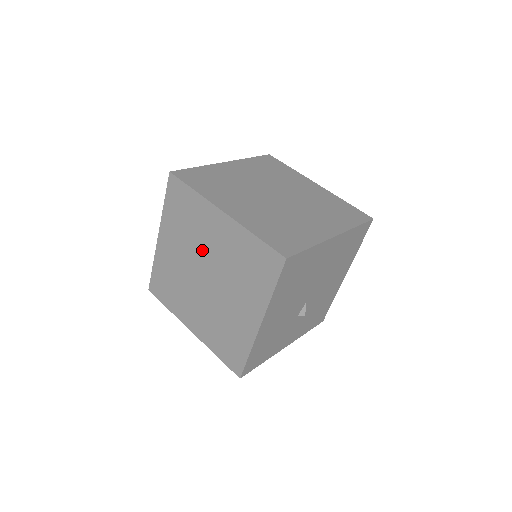
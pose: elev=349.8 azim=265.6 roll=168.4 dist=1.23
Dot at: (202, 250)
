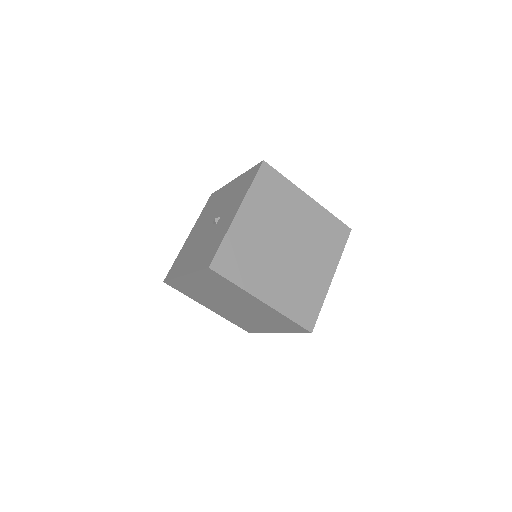
Dot at: (234, 300)
